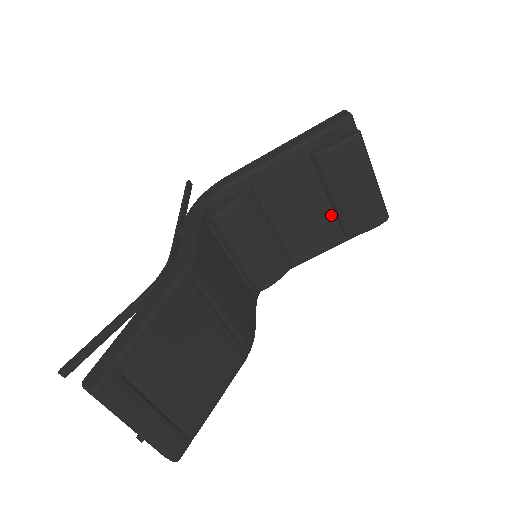
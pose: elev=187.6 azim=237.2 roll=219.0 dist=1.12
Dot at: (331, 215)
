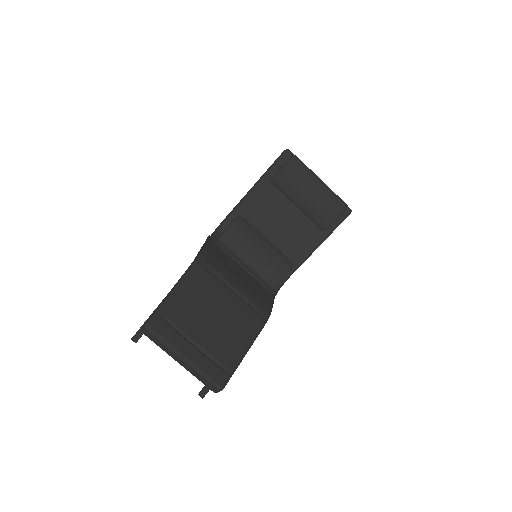
Dot at: (306, 219)
